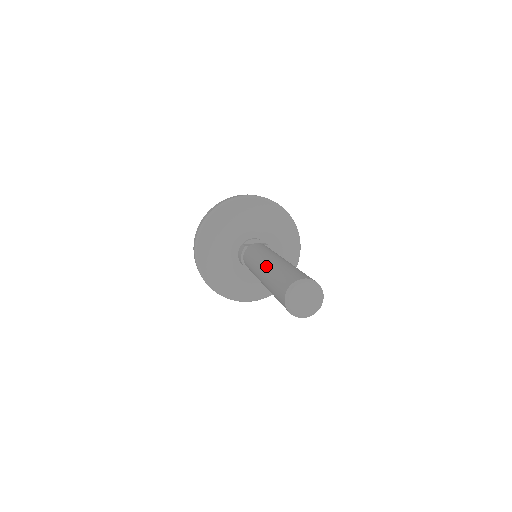
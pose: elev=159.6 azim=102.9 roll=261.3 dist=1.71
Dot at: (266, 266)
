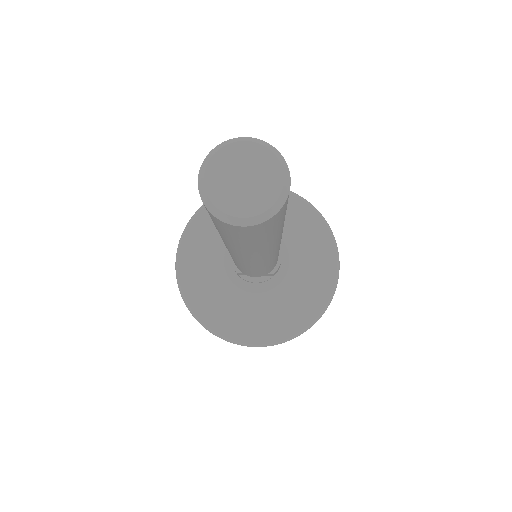
Dot at: occluded
